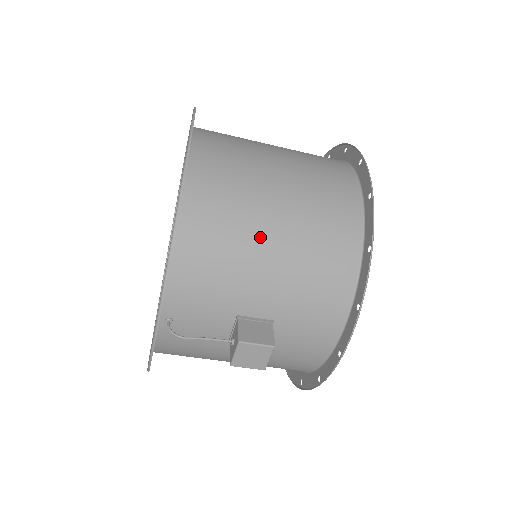
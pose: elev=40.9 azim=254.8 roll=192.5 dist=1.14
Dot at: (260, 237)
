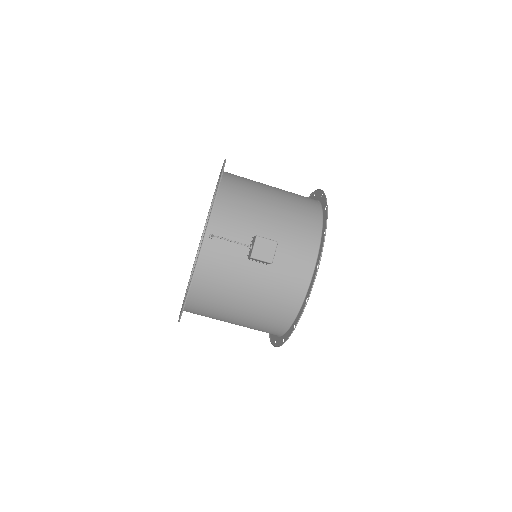
Dot at: (265, 198)
